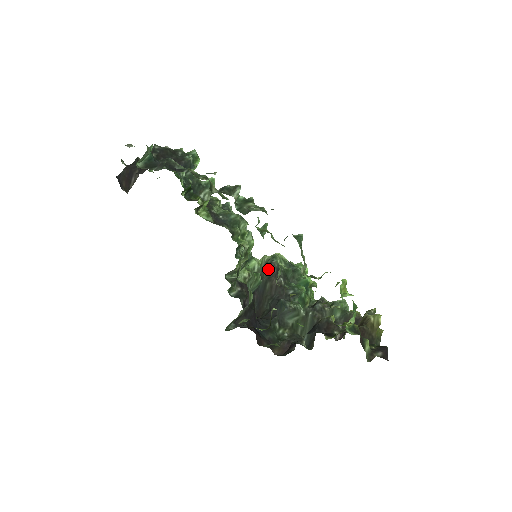
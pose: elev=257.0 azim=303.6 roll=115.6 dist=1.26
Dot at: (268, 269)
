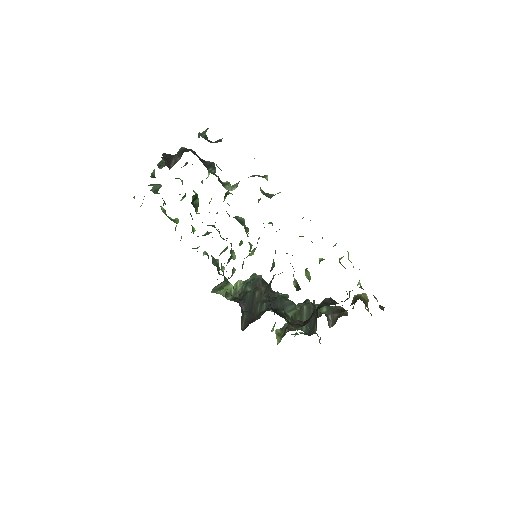
Dot at: (253, 282)
